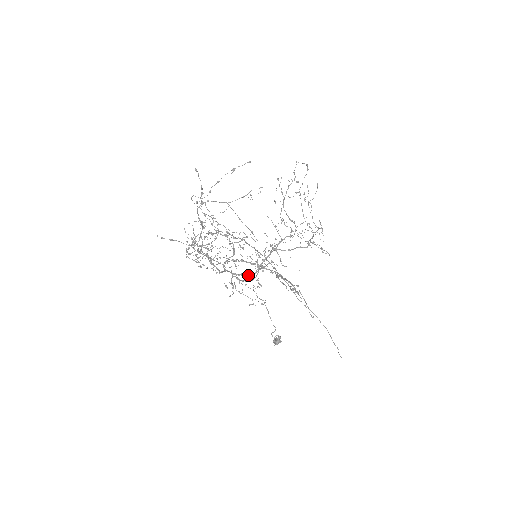
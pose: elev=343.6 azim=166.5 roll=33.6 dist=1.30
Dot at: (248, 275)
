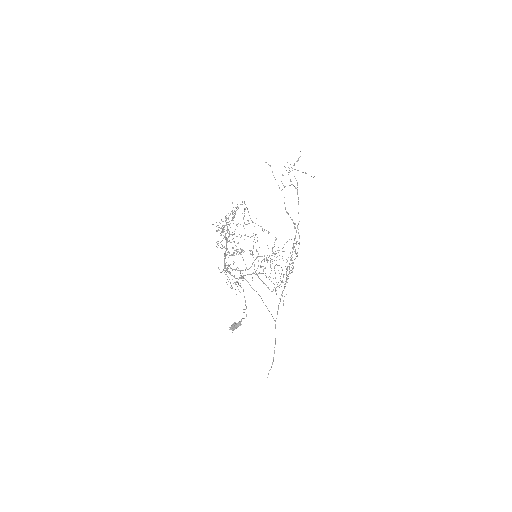
Dot at: occluded
